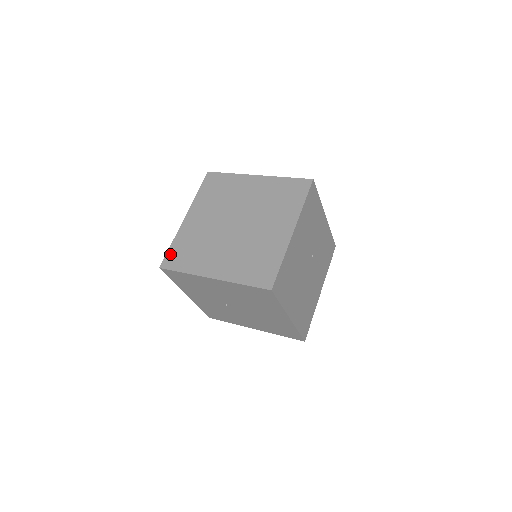
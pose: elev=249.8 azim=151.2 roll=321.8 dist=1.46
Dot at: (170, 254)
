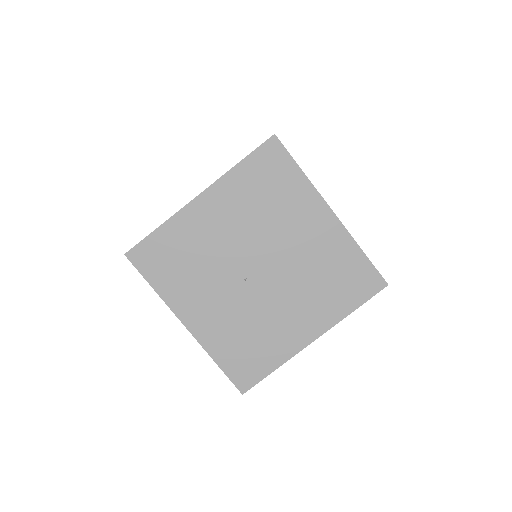
Dot at: occluded
